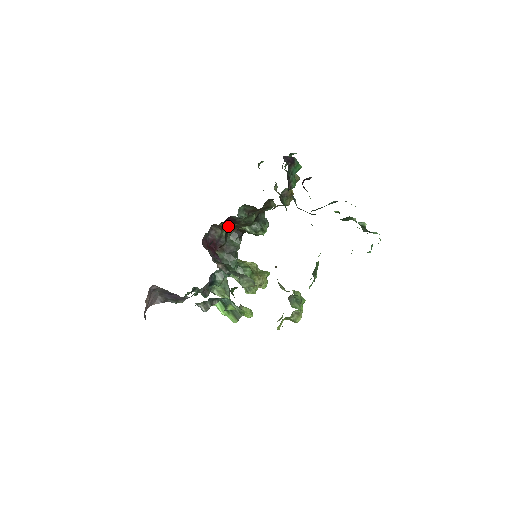
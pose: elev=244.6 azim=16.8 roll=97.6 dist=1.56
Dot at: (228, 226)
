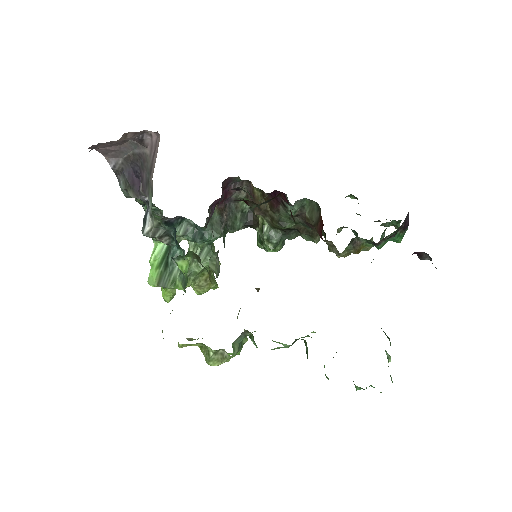
Dot at: (260, 201)
